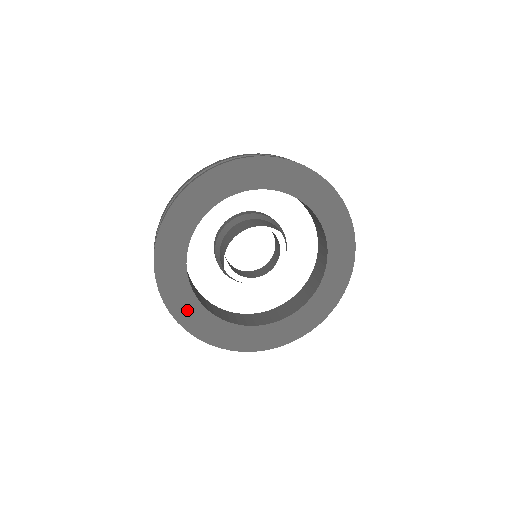
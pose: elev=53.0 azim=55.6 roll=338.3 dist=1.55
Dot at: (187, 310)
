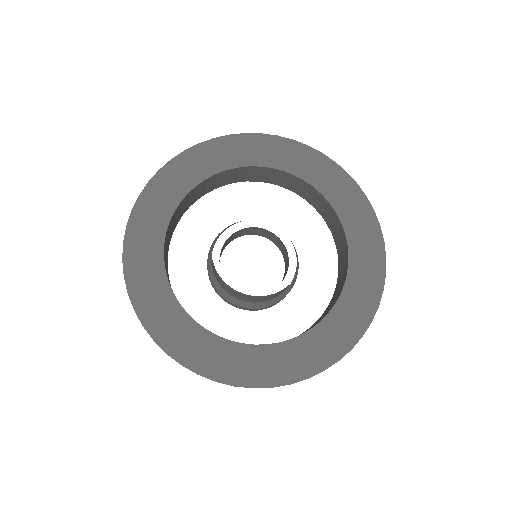
Dot at: (190, 344)
